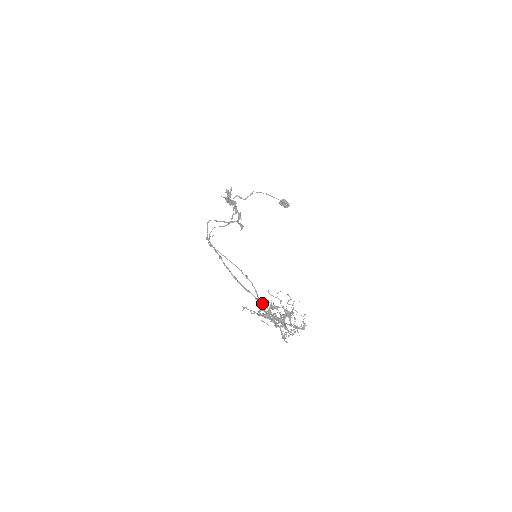
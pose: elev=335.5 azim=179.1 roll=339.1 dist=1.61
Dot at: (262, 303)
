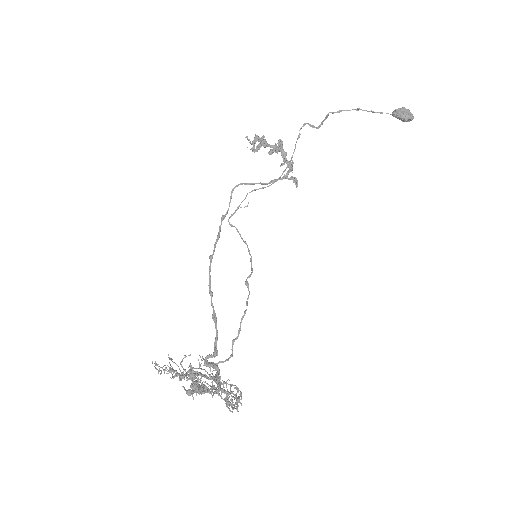
Dot at: (158, 370)
